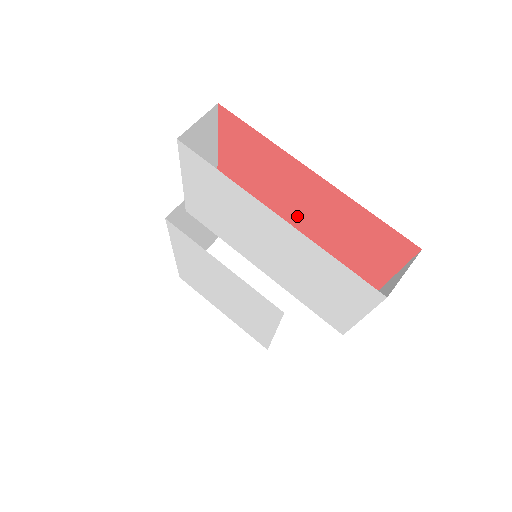
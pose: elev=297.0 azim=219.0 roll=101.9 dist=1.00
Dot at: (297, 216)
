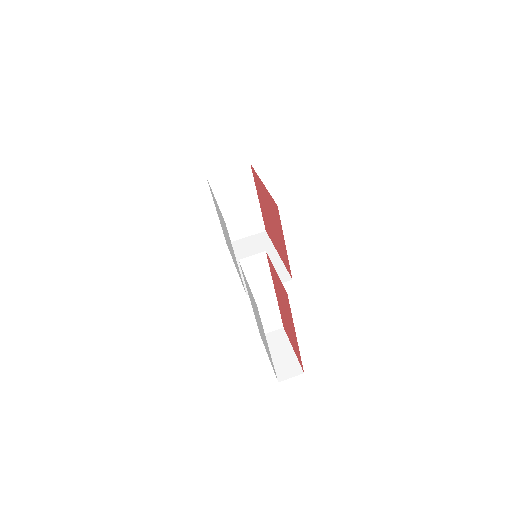
Dot at: (282, 307)
